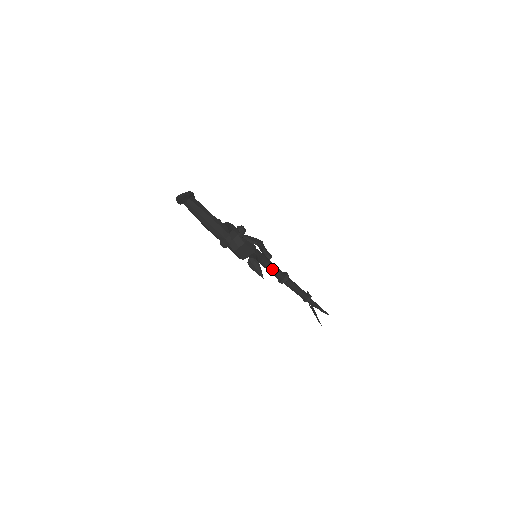
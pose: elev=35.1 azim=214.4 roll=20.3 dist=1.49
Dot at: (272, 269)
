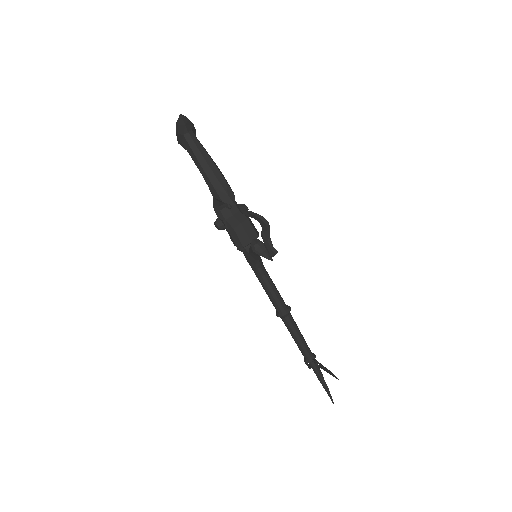
Dot at: (272, 287)
